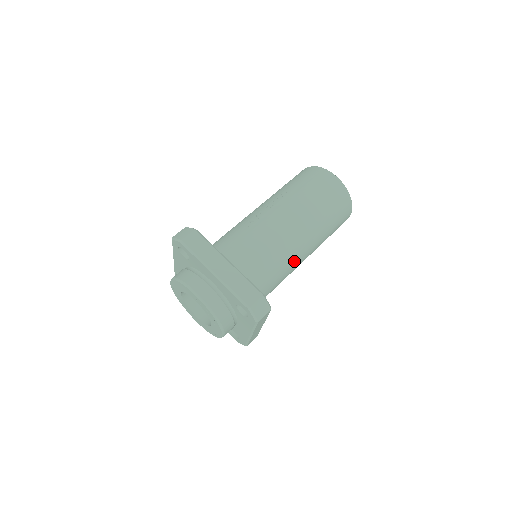
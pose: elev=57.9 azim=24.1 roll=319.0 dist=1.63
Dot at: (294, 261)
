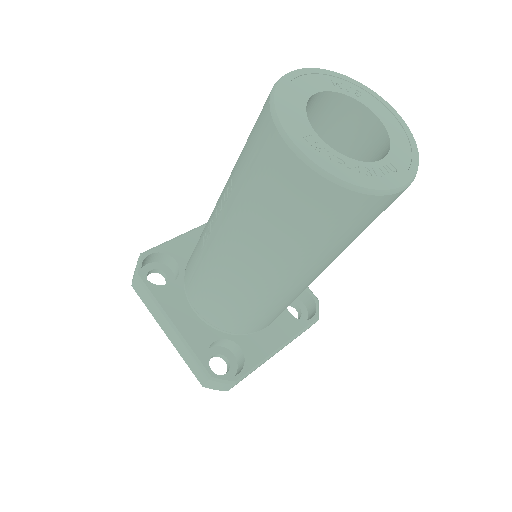
Dot at: (283, 296)
